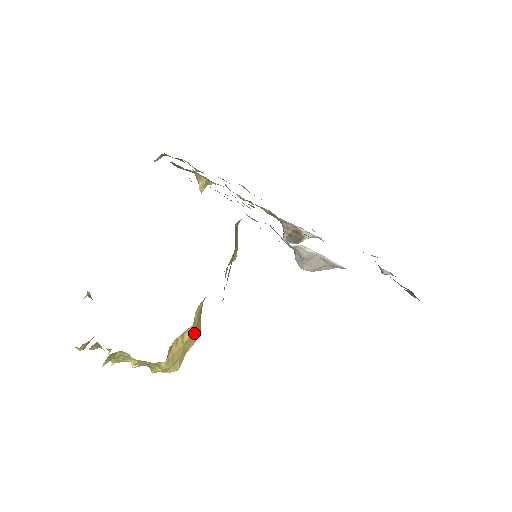
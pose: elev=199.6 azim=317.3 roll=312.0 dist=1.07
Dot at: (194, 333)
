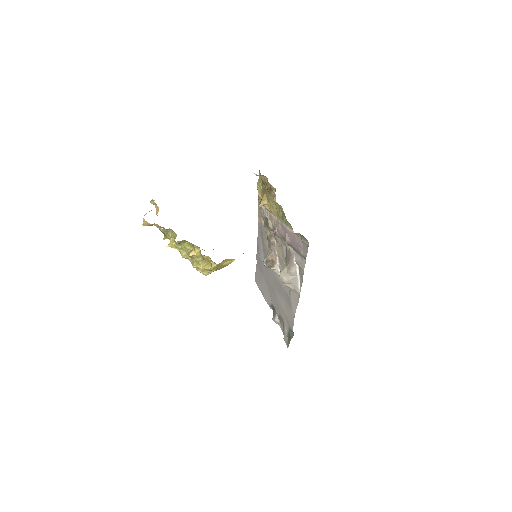
Dot at: occluded
